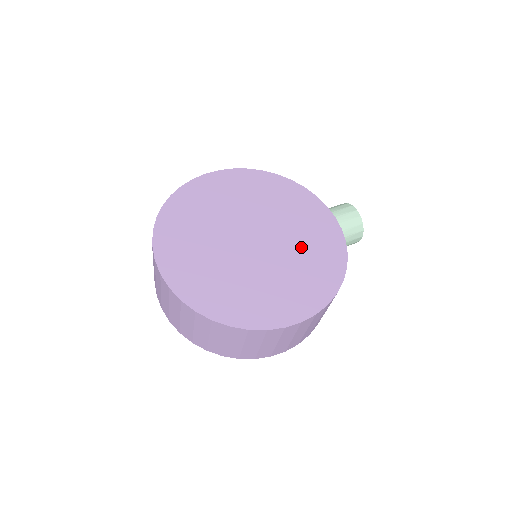
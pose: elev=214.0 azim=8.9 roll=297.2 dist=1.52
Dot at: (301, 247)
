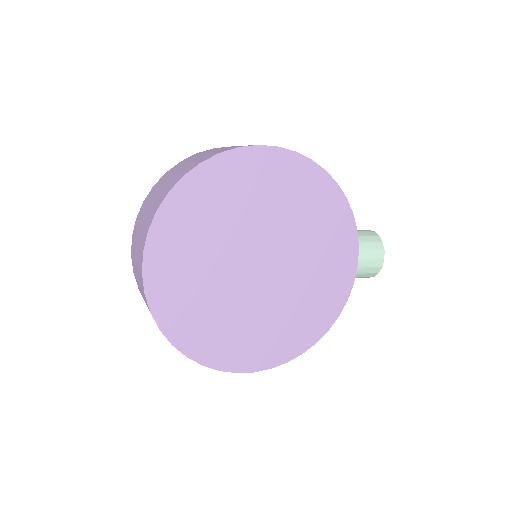
Dot at: (302, 292)
